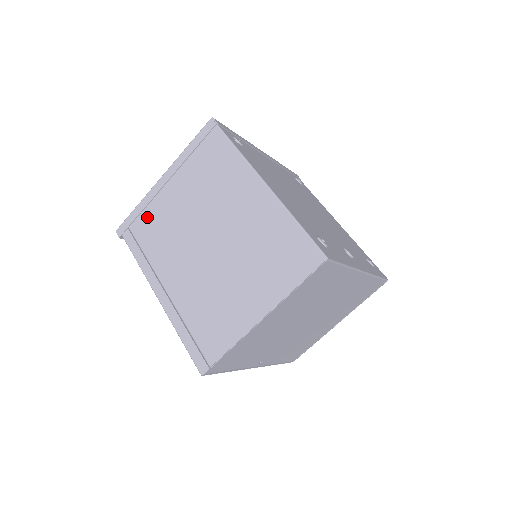
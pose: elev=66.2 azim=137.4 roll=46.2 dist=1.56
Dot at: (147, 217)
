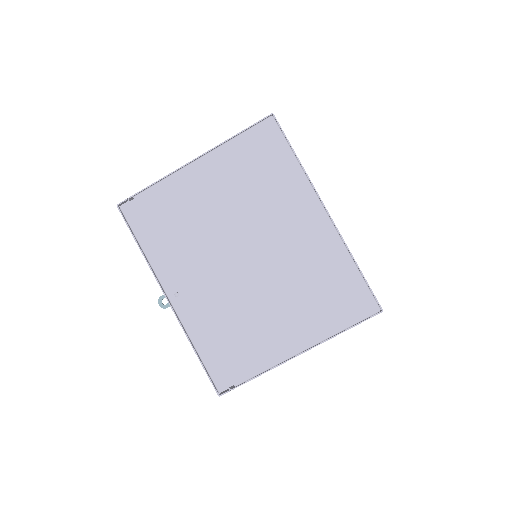
Dot at: occluded
